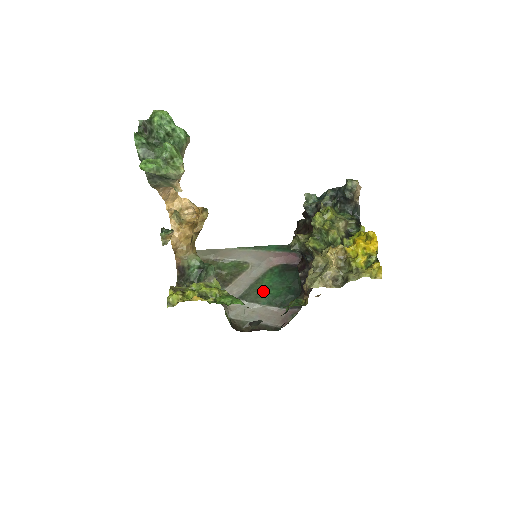
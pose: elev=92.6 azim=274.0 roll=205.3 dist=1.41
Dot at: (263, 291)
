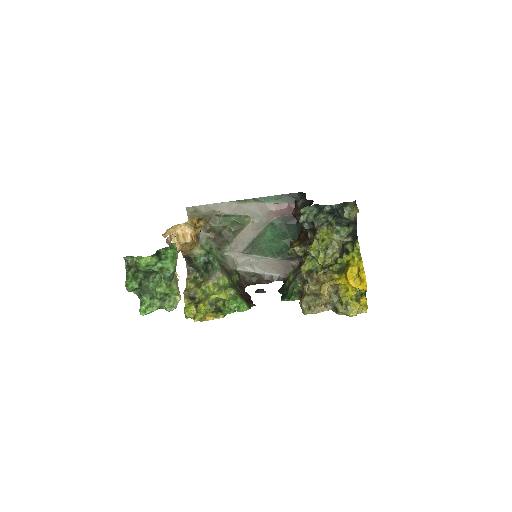
Dot at: (265, 245)
